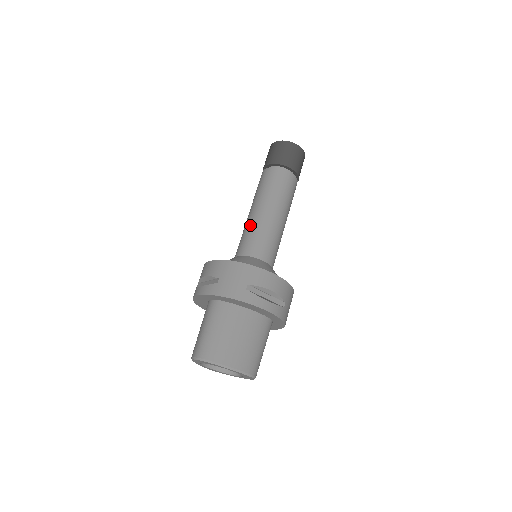
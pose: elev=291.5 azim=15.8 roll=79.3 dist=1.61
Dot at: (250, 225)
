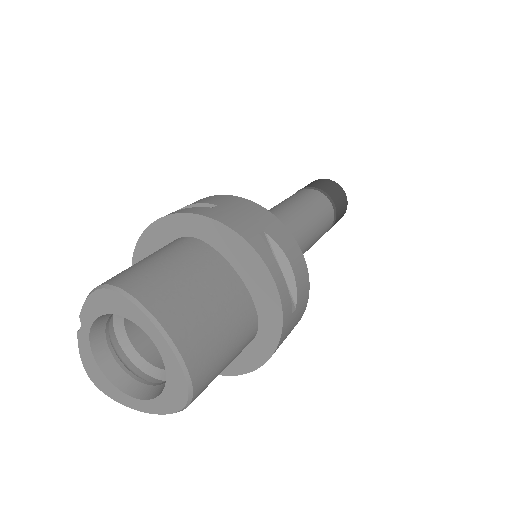
Dot at: occluded
